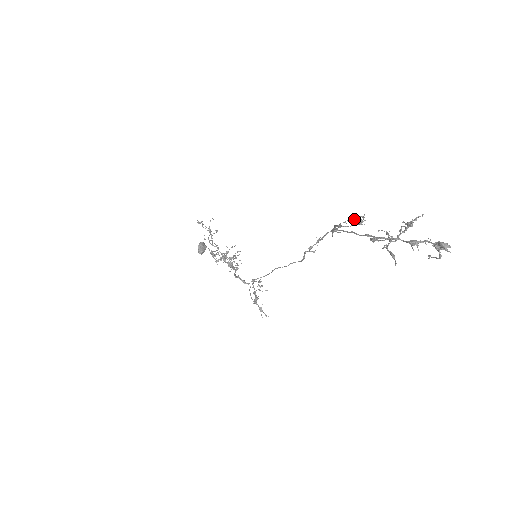
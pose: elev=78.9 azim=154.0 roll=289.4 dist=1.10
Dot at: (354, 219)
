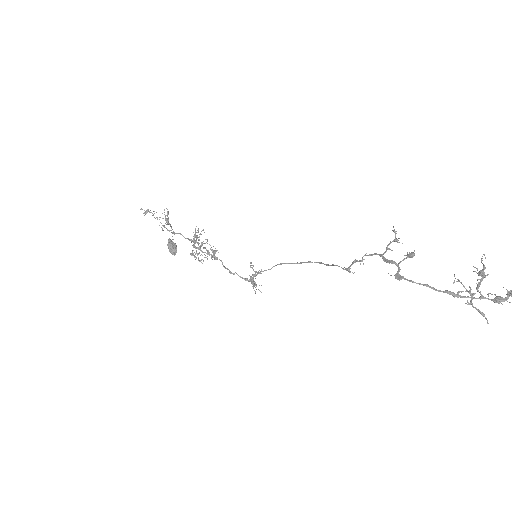
Dot at: (393, 241)
